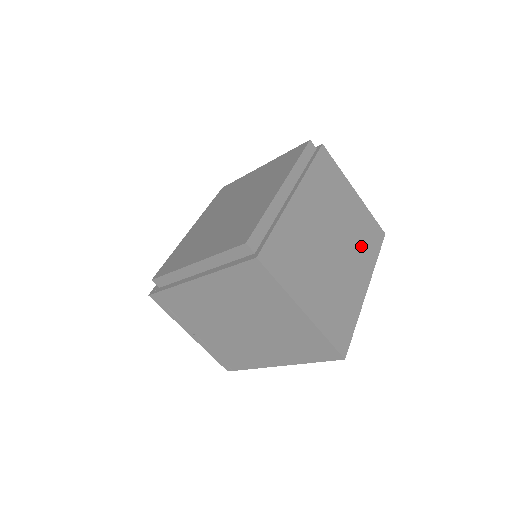
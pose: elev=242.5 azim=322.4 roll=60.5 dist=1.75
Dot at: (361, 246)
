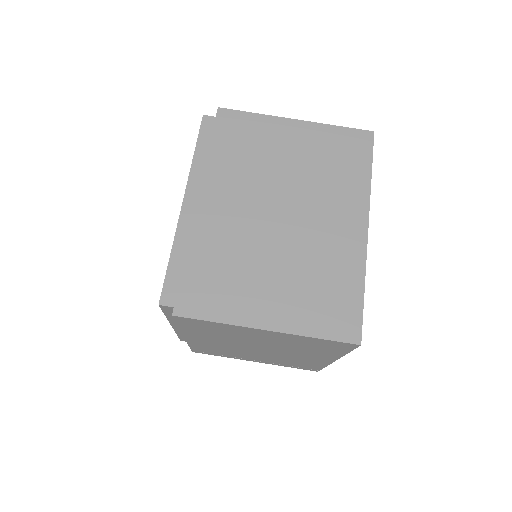
Dot at: (334, 182)
